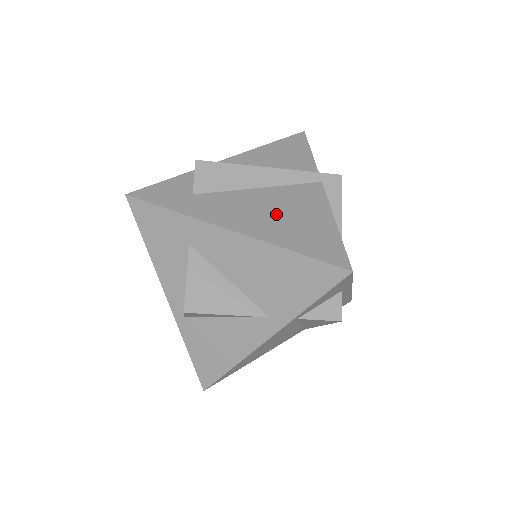
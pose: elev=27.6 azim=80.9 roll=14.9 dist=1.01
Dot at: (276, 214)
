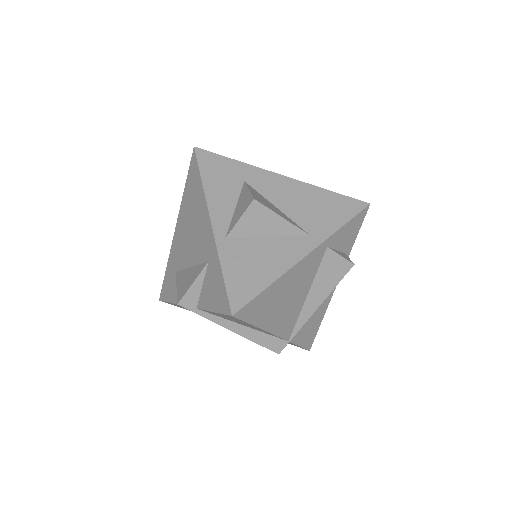
Dot at: occluded
